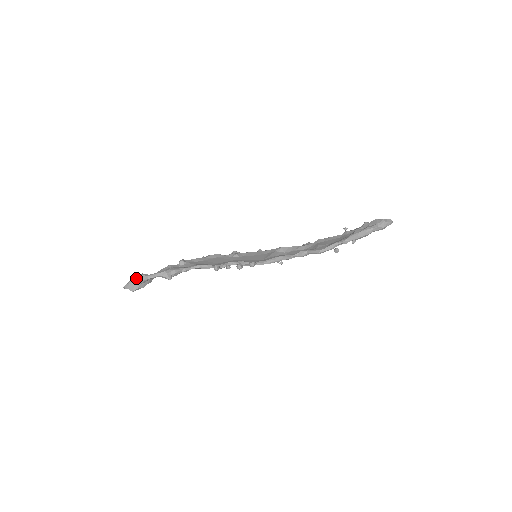
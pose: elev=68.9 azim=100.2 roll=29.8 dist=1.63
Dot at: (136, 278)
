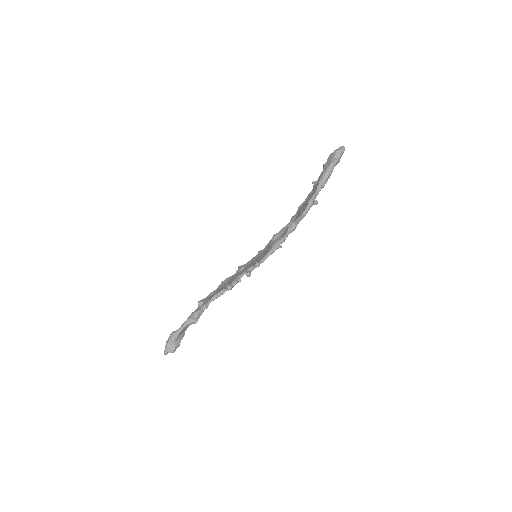
Dot at: (169, 339)
